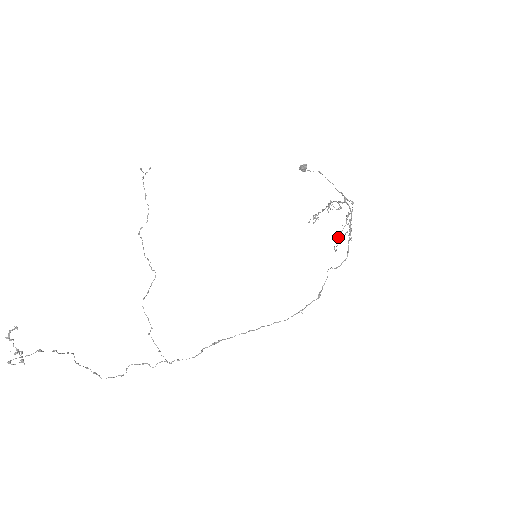
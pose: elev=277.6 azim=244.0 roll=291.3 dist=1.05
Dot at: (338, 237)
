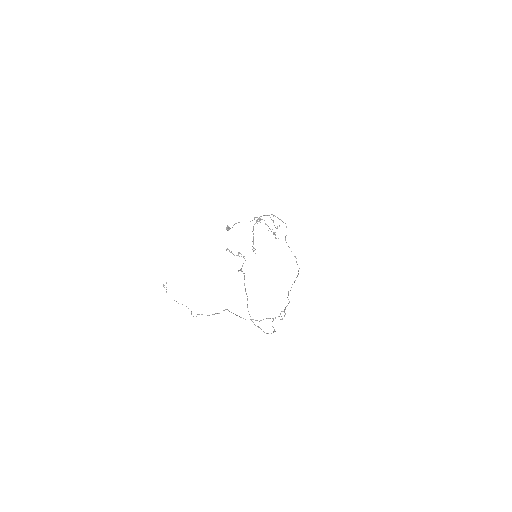
Dot at: (273, 222)
